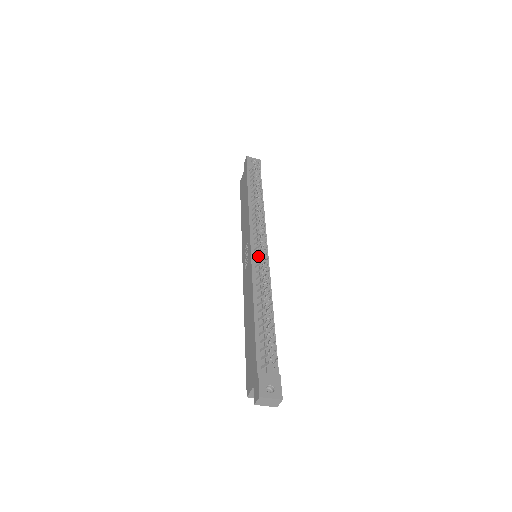
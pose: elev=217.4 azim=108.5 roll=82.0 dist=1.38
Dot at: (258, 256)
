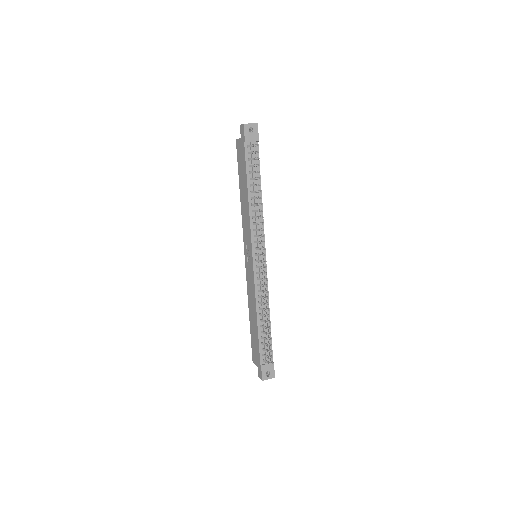
Dot at: (259, 266)
